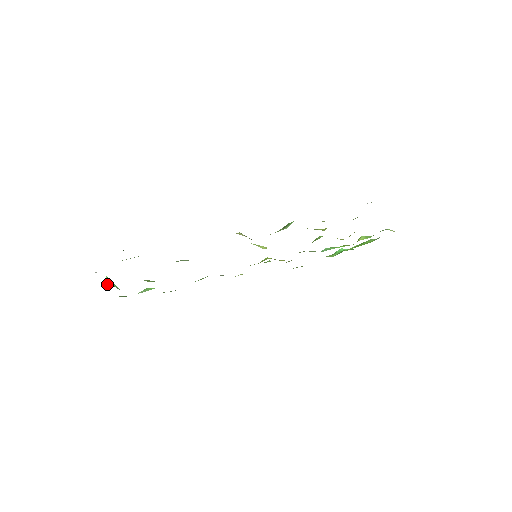
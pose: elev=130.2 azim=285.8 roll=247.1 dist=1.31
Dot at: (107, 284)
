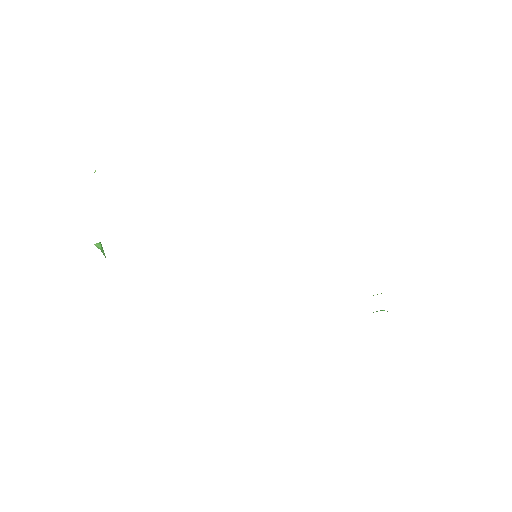
Dot at: (94, 244)
